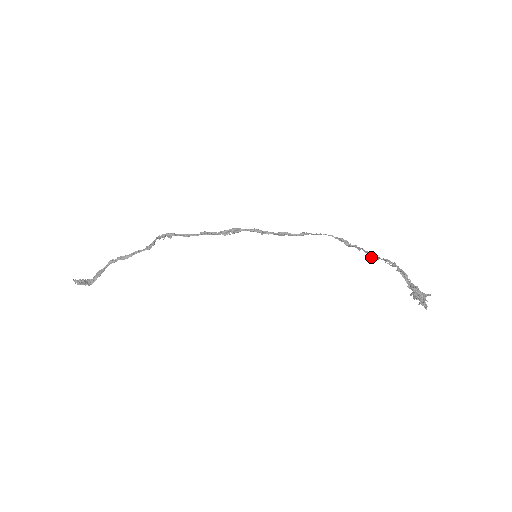
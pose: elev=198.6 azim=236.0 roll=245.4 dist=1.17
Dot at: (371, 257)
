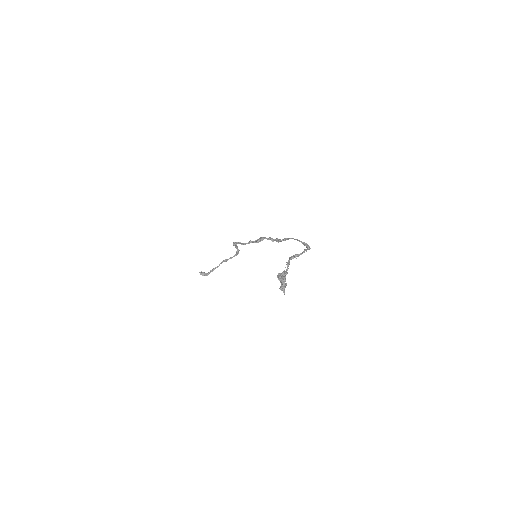
Dot at: occluded
